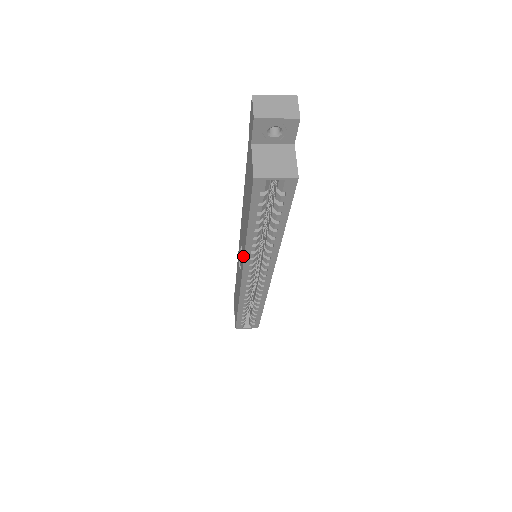
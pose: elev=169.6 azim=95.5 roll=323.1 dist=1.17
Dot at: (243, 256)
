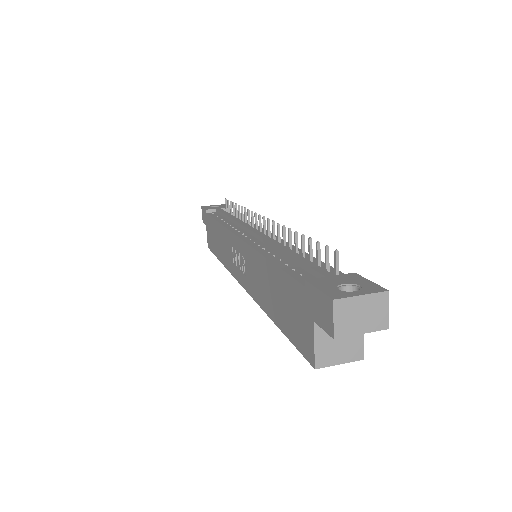
Dot at: (253, 295)
